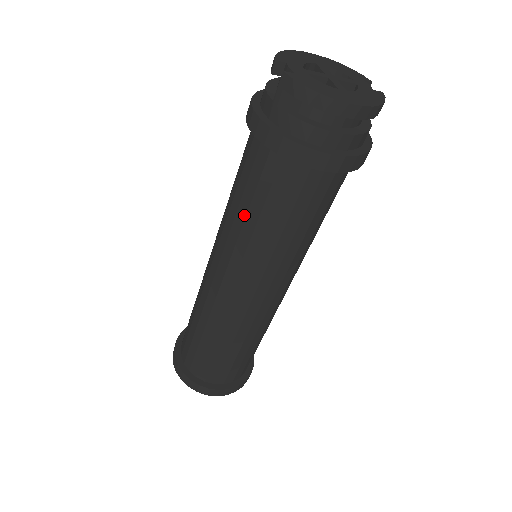
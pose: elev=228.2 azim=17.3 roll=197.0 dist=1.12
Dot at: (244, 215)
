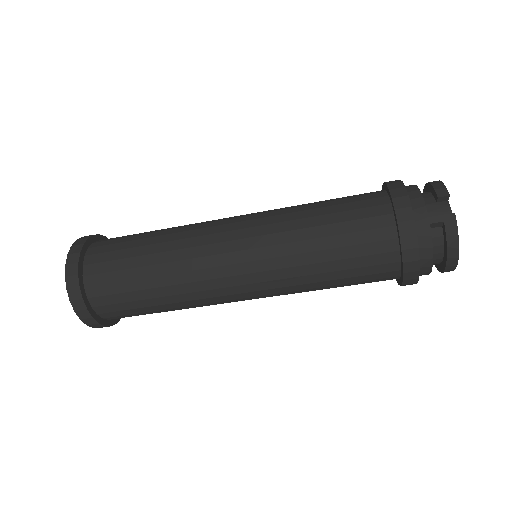
Dot at: (320, 248)
